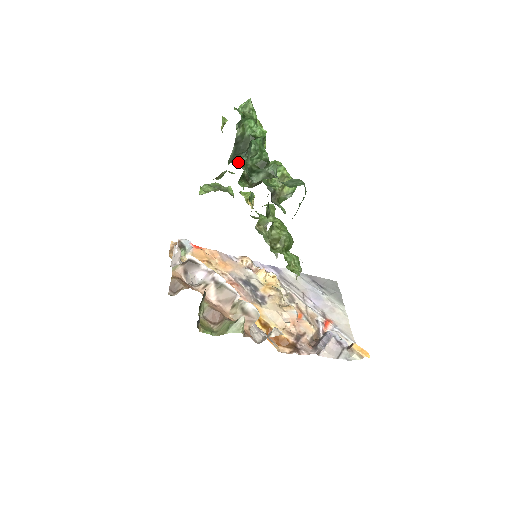
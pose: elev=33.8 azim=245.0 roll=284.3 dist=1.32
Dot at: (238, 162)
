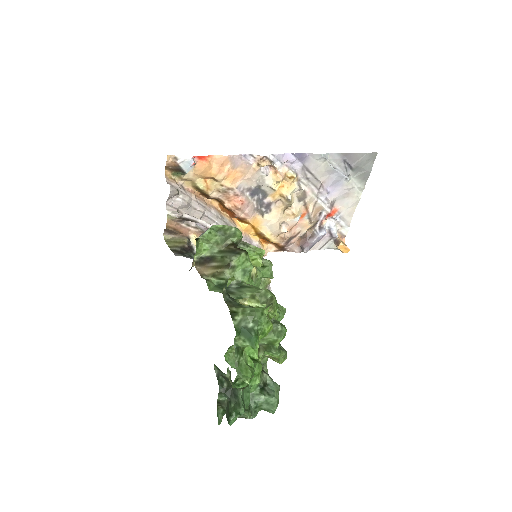
Dot at: (217, 403)
